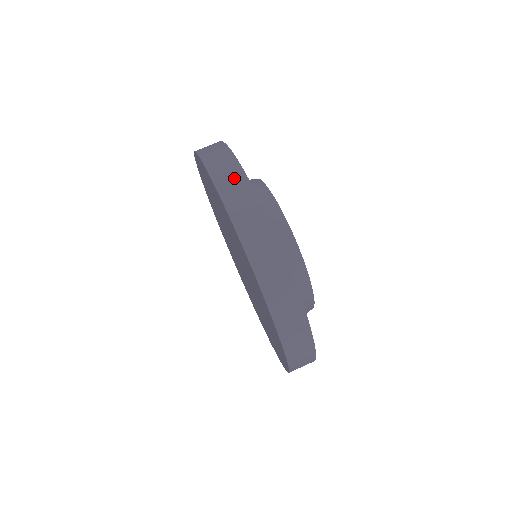
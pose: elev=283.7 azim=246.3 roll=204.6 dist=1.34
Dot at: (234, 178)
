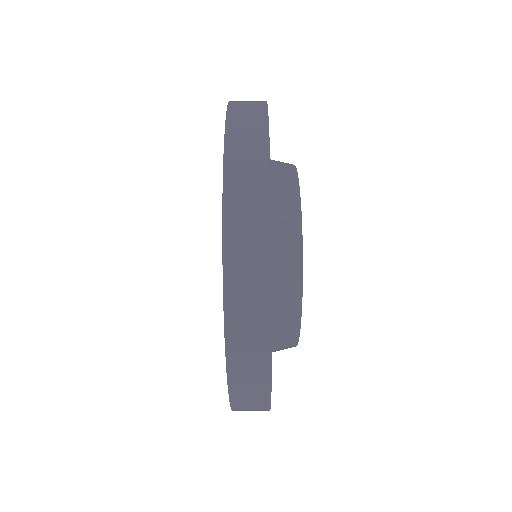
Dot at: (252, 164)
